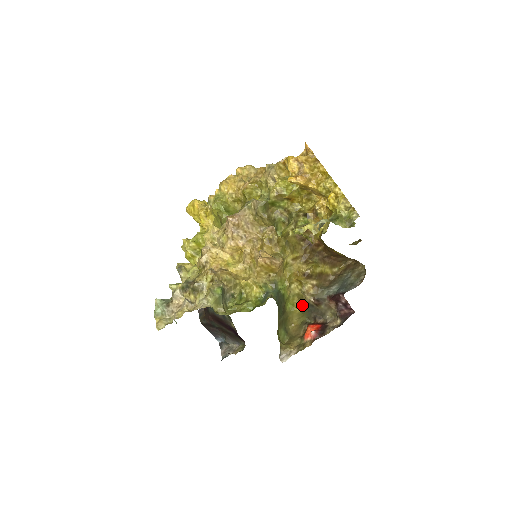
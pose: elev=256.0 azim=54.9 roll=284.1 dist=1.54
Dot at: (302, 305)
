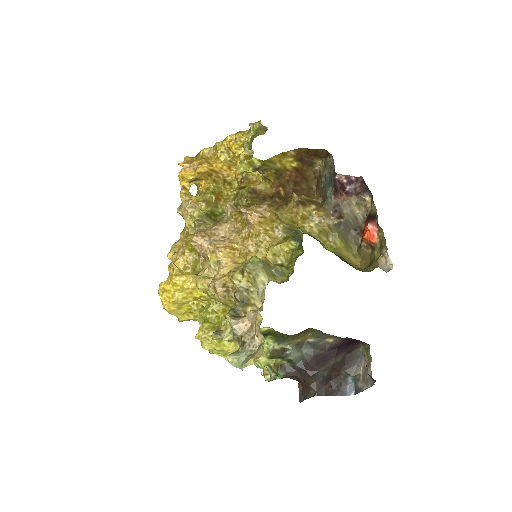
Dot at: (335, 236)
